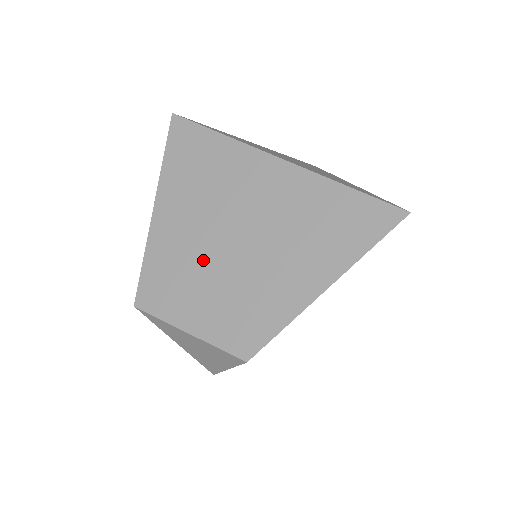
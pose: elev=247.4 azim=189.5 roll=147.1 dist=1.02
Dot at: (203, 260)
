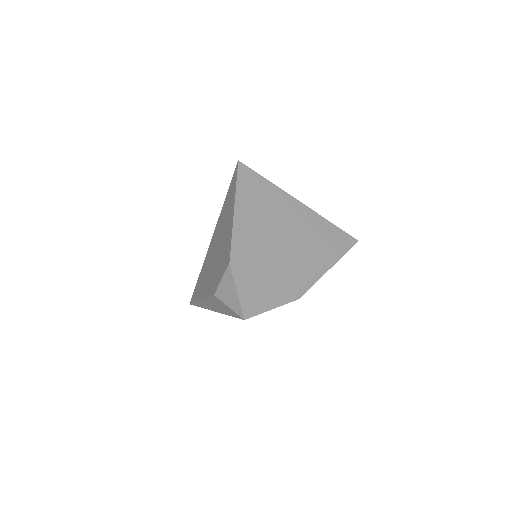
Dot at: (269, 244)
